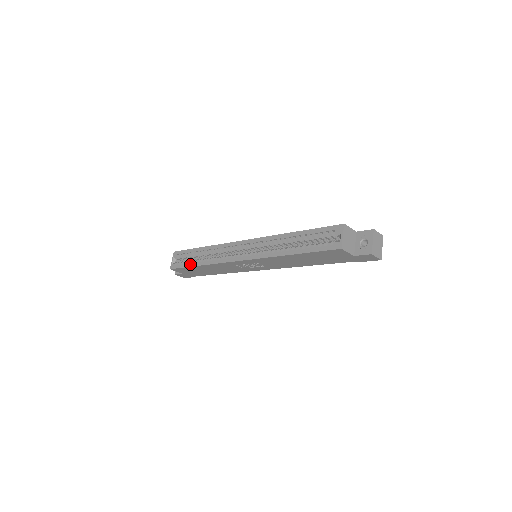
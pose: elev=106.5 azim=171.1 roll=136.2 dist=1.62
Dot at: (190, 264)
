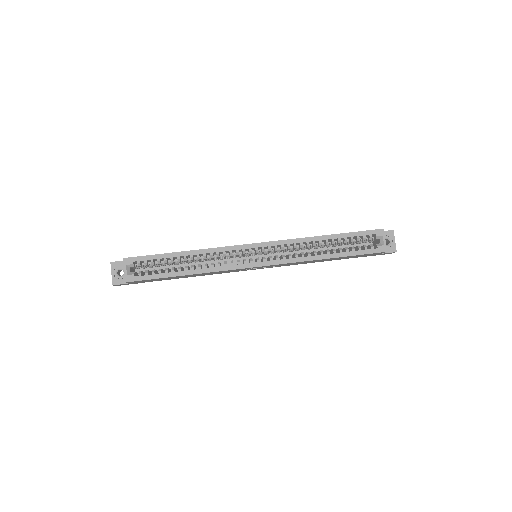
Dot at: (169, 274)
